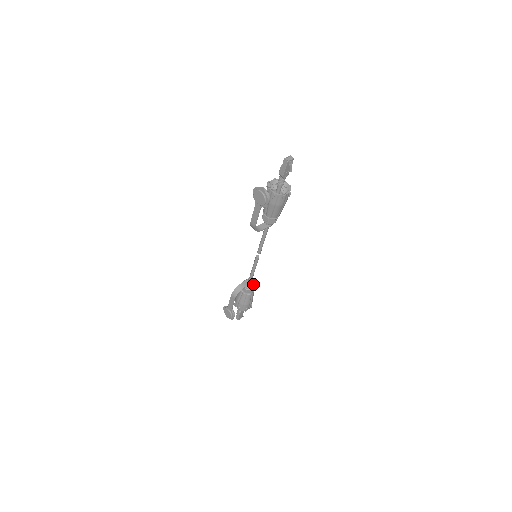
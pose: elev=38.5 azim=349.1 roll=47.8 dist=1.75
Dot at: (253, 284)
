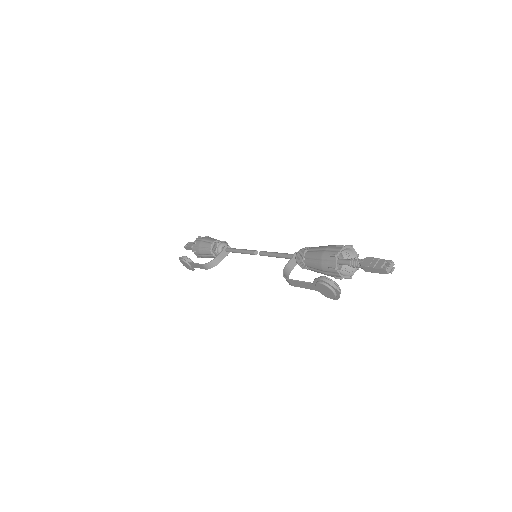
Dot at: occluded
